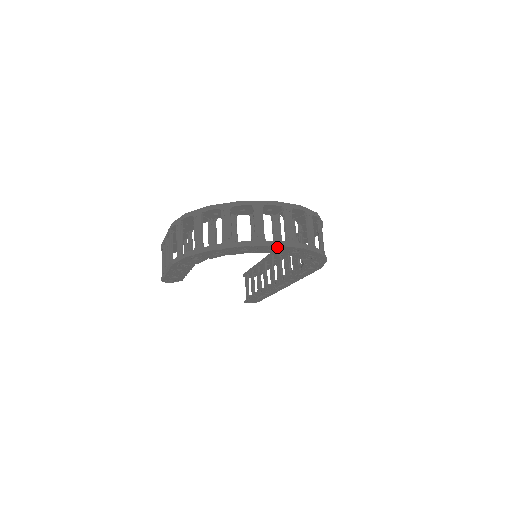
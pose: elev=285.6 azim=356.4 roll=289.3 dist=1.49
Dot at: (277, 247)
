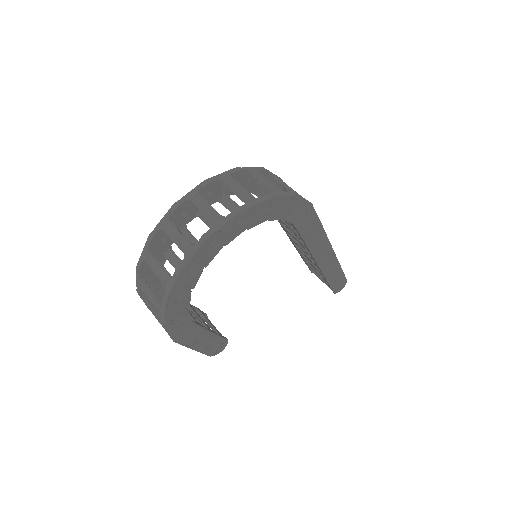
Dot at: (211, 239)
